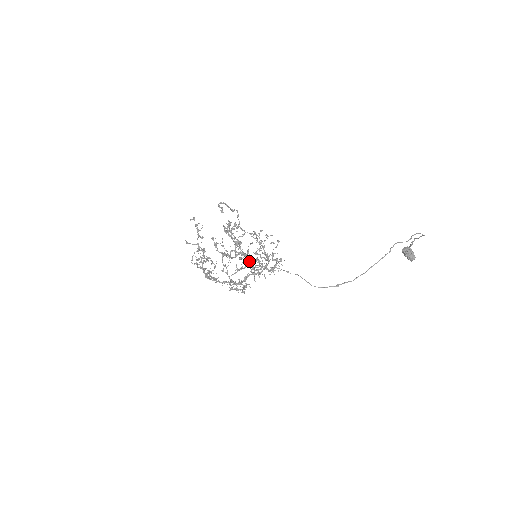
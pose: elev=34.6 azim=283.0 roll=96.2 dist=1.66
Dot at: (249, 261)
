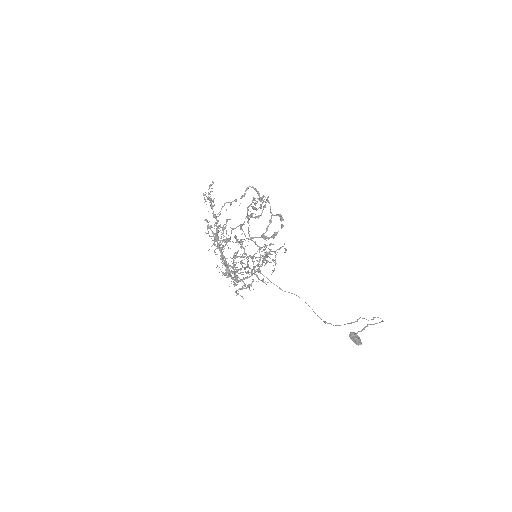
Dot at: occluded
